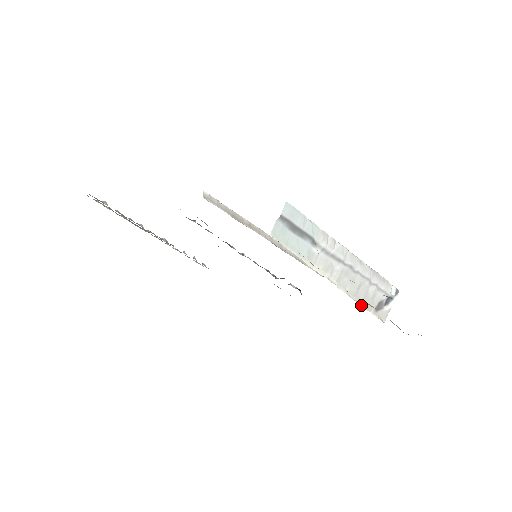
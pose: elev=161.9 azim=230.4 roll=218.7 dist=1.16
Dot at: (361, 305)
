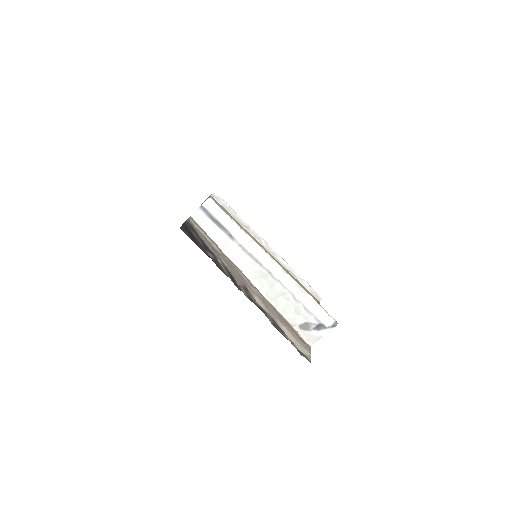
Dot at: (279, 312)
